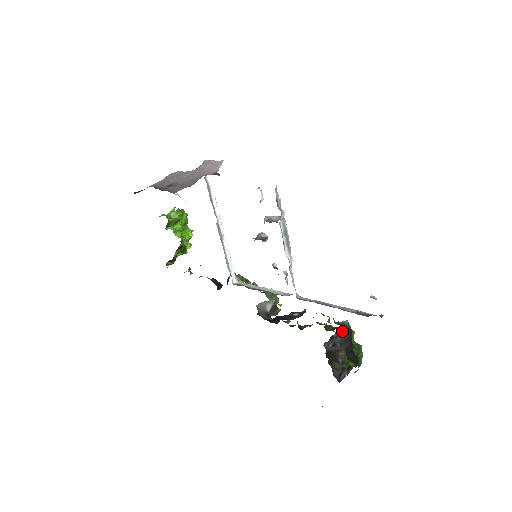
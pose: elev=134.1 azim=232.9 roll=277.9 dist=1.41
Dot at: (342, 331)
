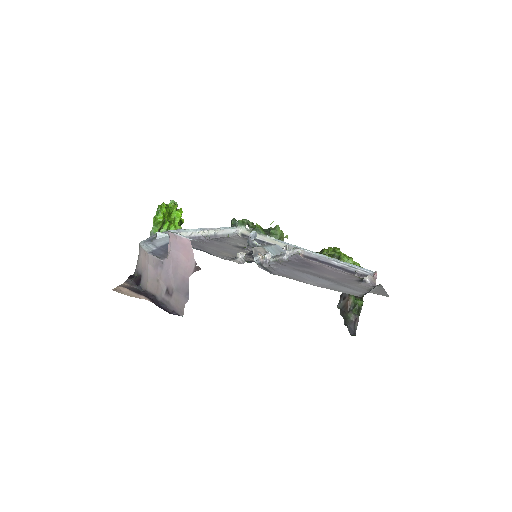
Dot at: occluded
